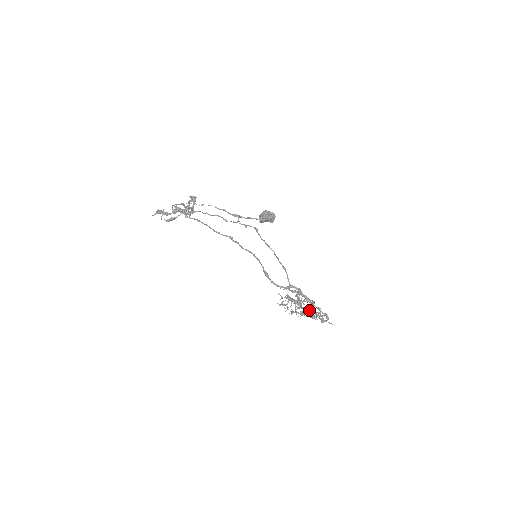
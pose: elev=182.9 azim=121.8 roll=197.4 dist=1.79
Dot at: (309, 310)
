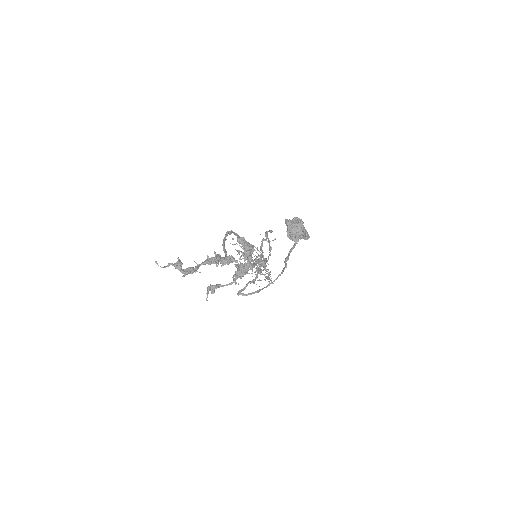
Dot at: occluded
